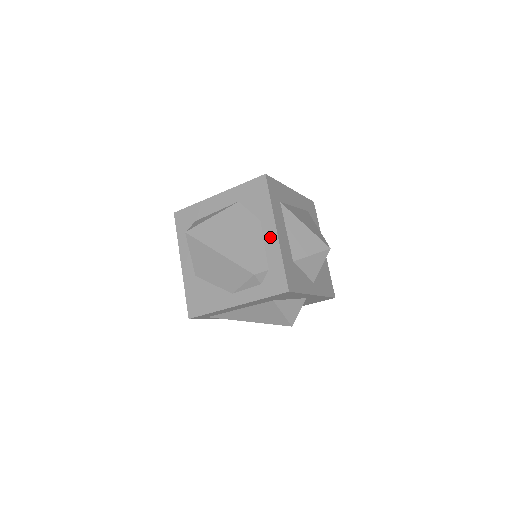
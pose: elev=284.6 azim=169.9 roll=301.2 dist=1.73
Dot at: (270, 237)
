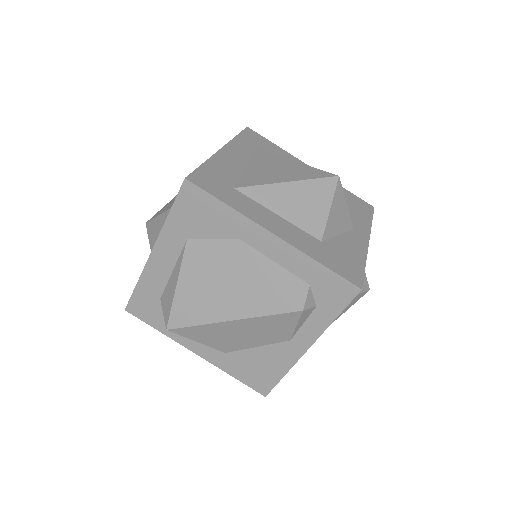
Dot at: (273, 248)
